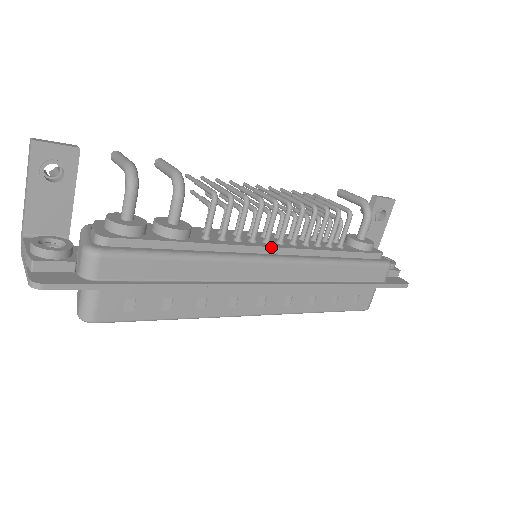
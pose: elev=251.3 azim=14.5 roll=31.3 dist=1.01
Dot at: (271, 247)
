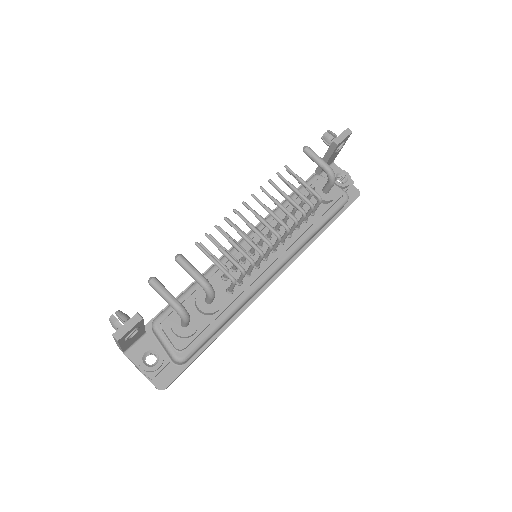
Dot at: (270, 265)
